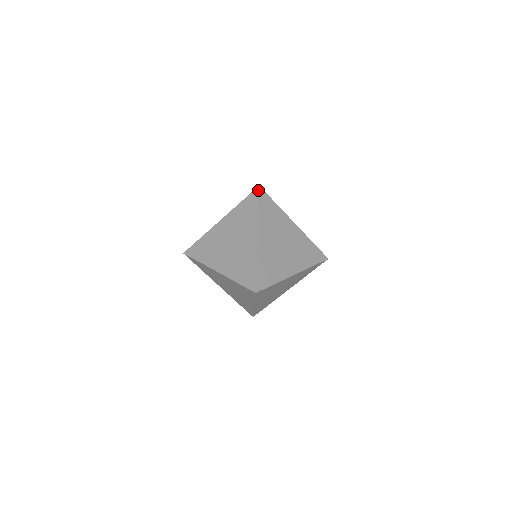
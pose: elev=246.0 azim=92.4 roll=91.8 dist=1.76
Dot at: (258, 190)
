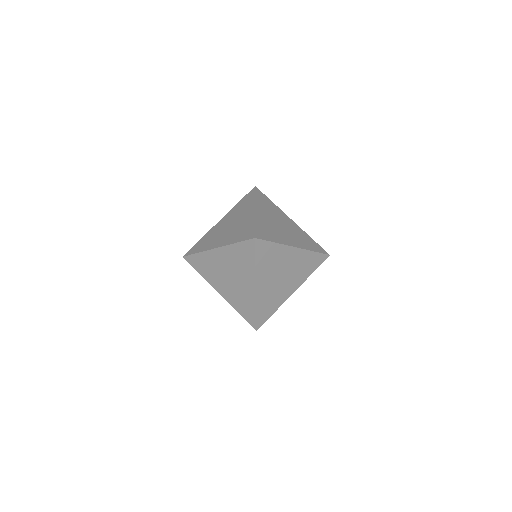
Dot at: (254, 188)
